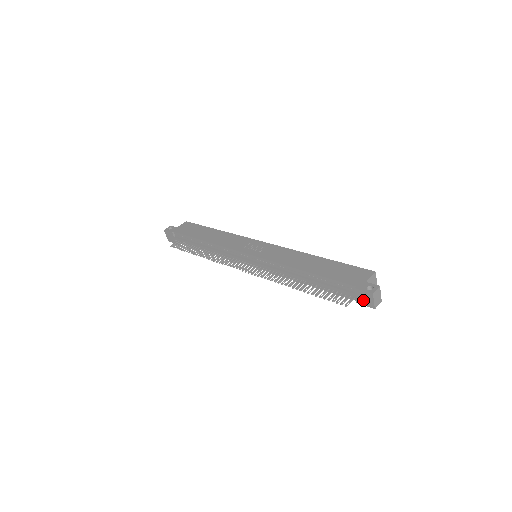
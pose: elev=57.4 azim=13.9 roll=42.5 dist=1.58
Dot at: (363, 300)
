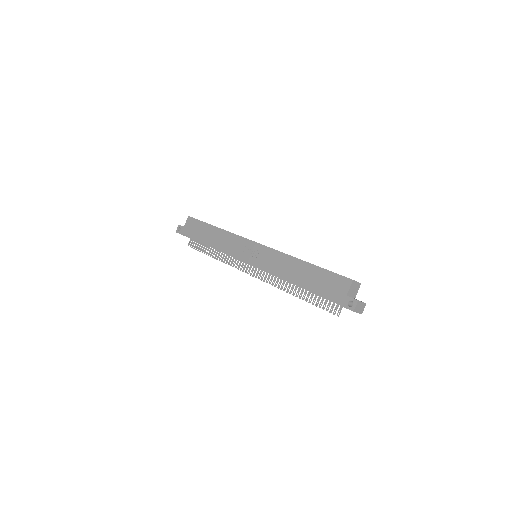
Dot at: occluded
